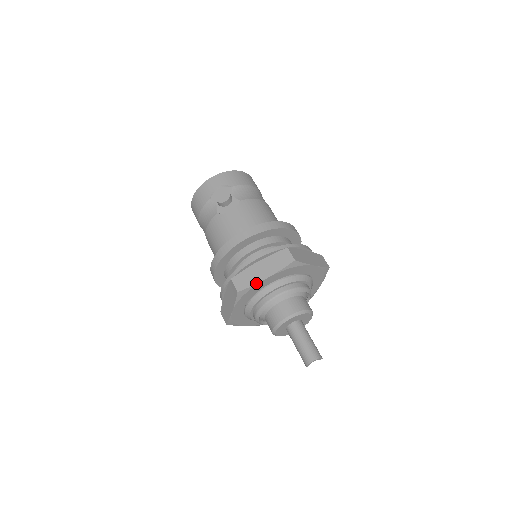
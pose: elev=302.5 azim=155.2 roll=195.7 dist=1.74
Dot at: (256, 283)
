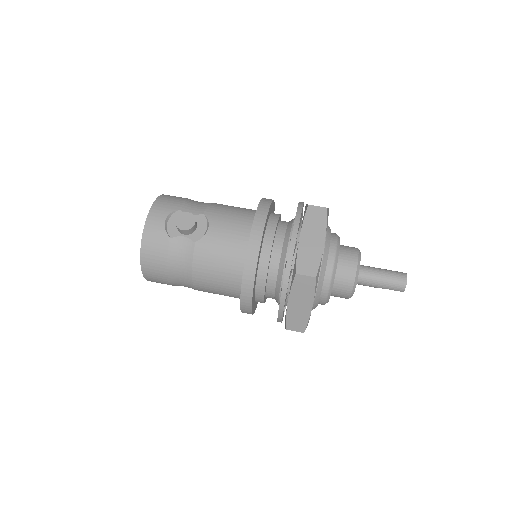
Dot at: (321, 255)
